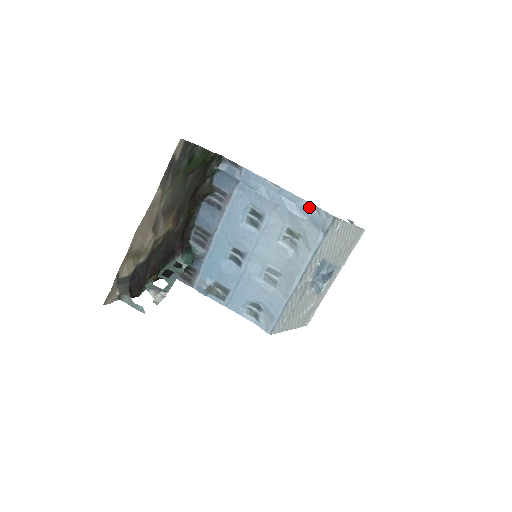
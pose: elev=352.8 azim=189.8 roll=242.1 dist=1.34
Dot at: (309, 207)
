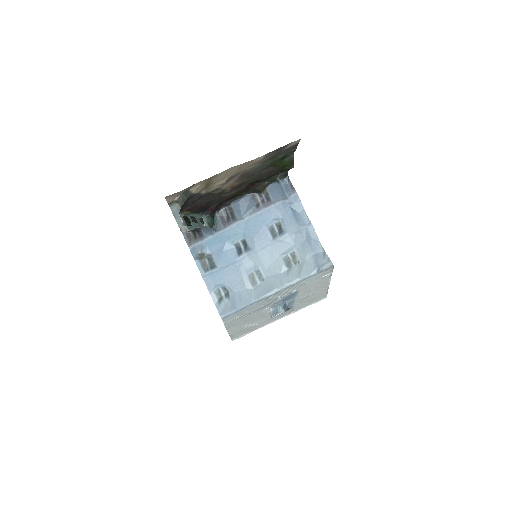
Dot at: (320, 248)
